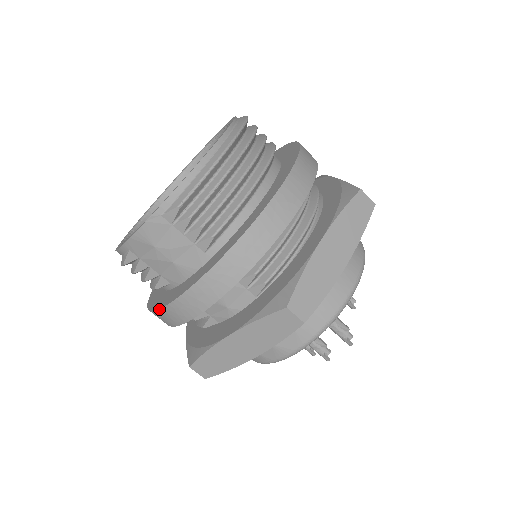
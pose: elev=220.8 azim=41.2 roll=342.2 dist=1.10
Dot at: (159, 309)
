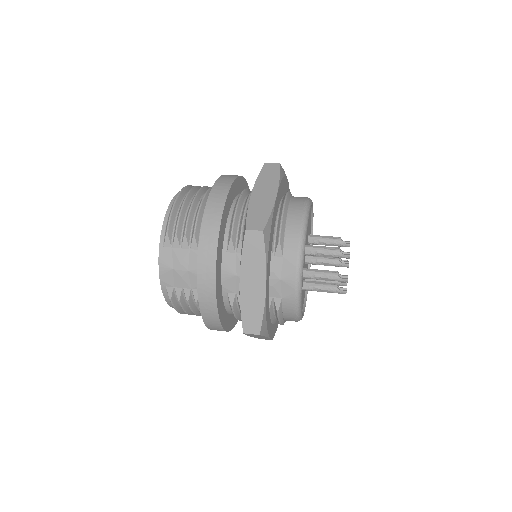
Dot at: (199, 305)
